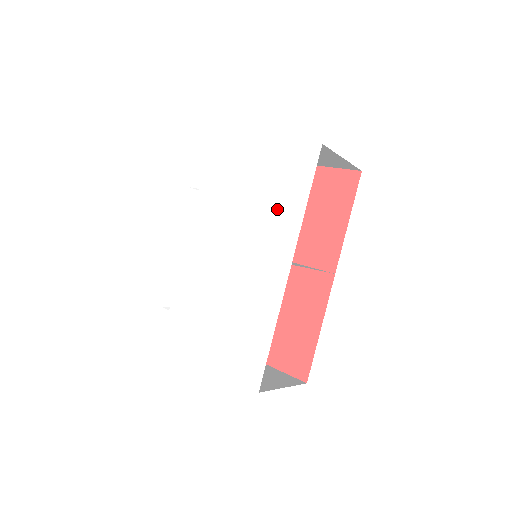
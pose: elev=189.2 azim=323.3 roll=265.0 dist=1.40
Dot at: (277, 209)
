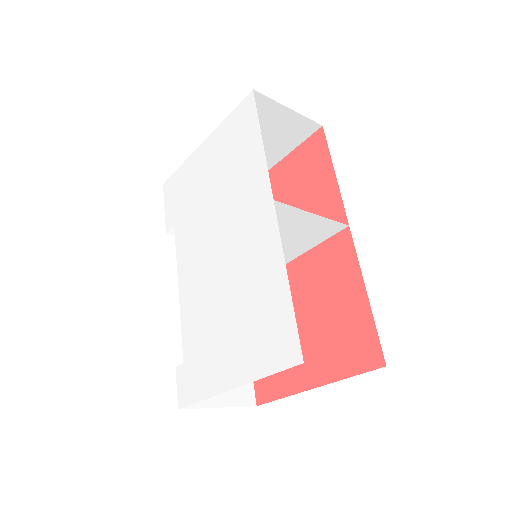
Dot at: (240, 171)
